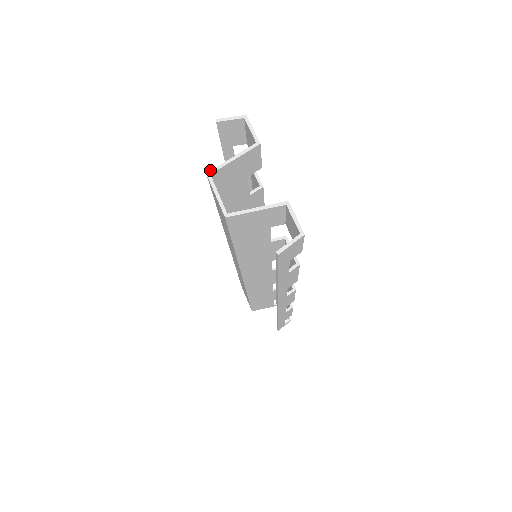
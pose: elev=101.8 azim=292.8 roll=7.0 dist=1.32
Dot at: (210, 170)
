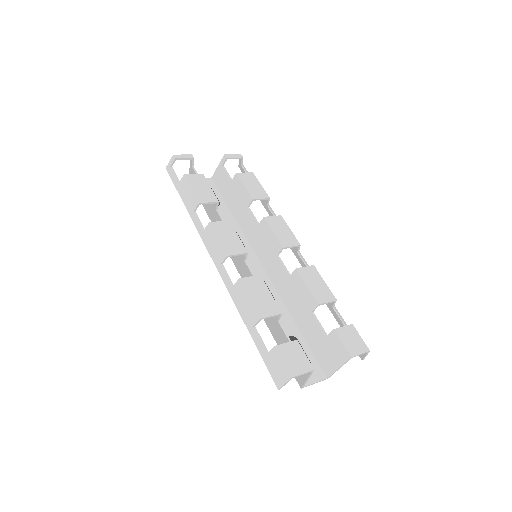
Dot at: (301, 388)
